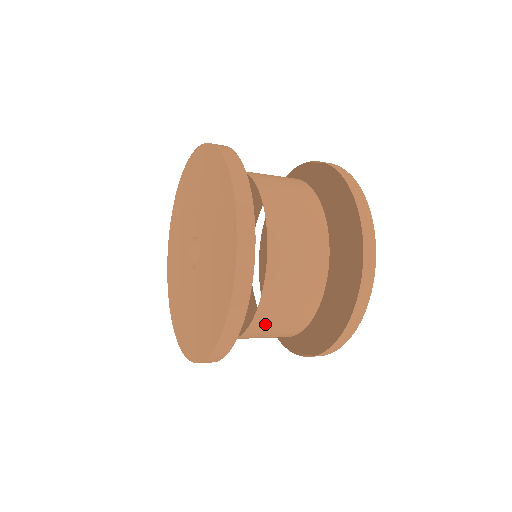
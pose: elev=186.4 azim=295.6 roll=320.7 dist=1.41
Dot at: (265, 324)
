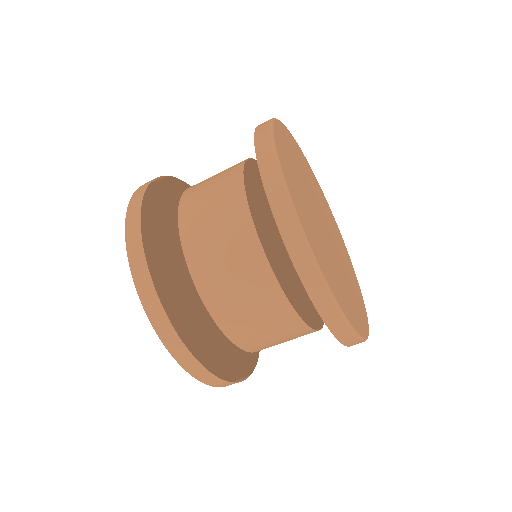
Dot at: (230, 313)
